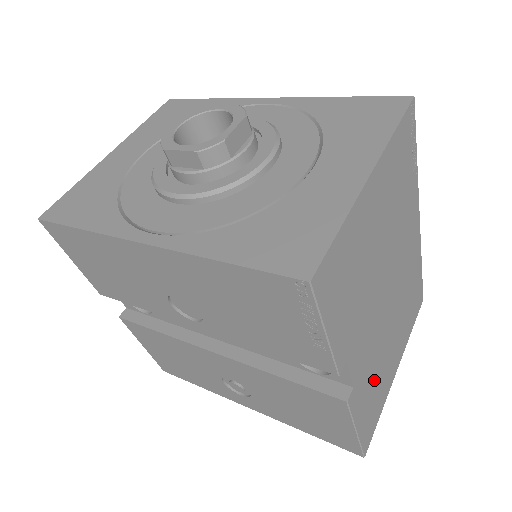
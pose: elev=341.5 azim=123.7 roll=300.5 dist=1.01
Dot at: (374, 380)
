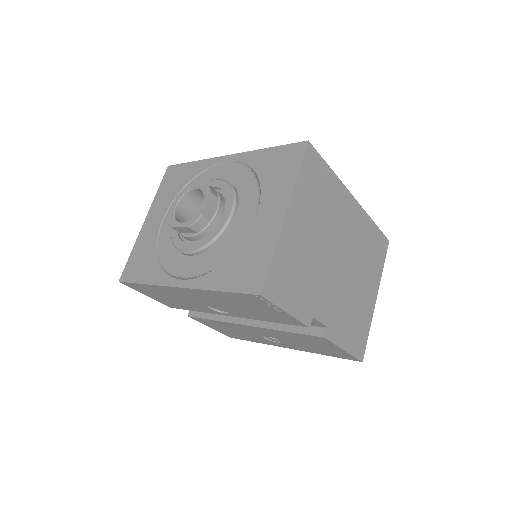
Dot at: (350, 315)
